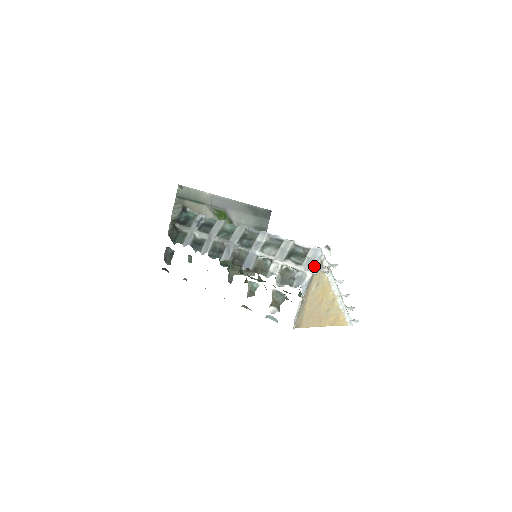
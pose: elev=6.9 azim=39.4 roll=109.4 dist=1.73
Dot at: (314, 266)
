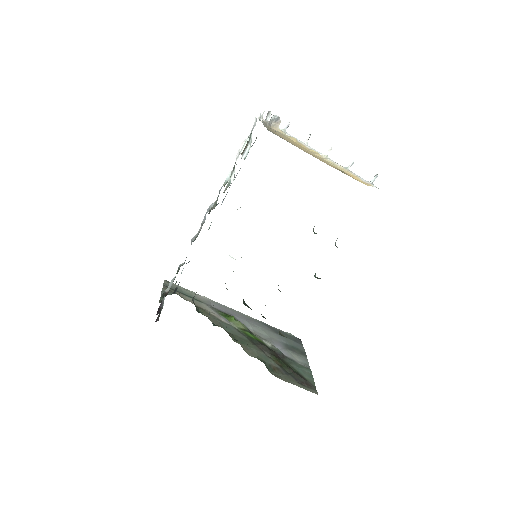
Dot at: occluded
